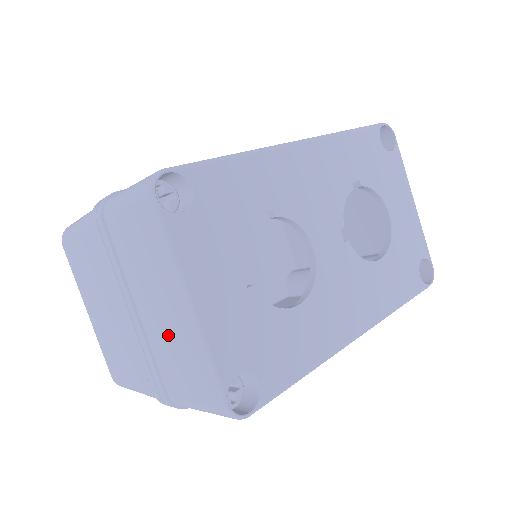
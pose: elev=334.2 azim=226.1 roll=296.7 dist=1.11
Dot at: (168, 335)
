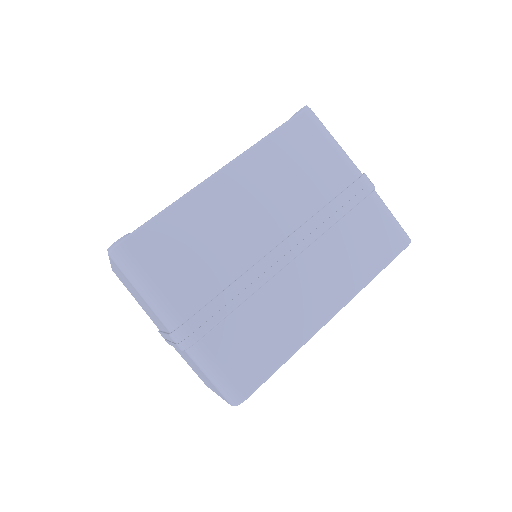
Dot at: (193, 367)
